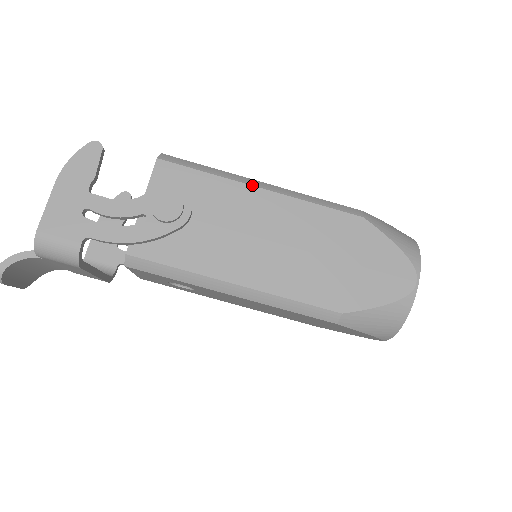
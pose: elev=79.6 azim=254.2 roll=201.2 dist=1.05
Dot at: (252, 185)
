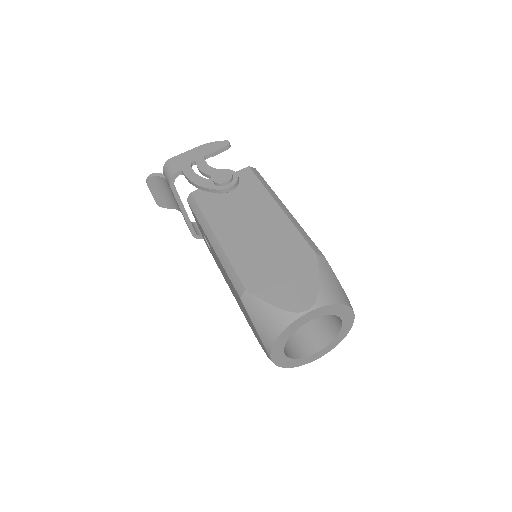
Dot at: (276, 201)
